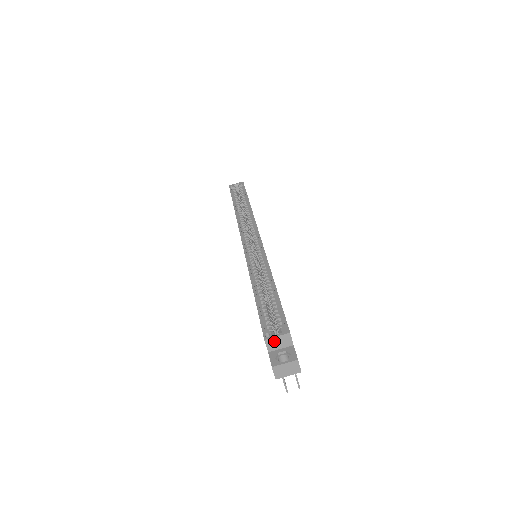
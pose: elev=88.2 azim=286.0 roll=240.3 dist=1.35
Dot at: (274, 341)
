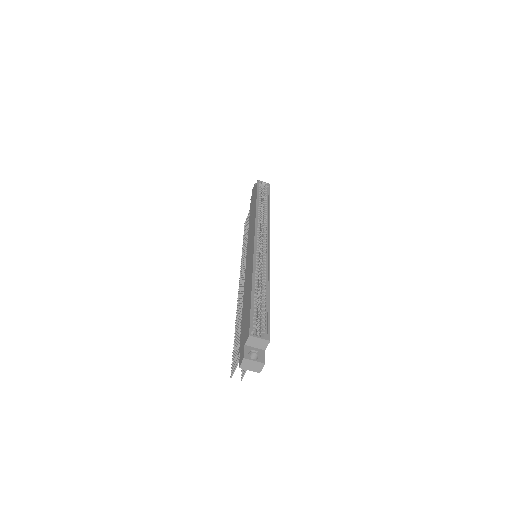
Dot at: (255, 340)
